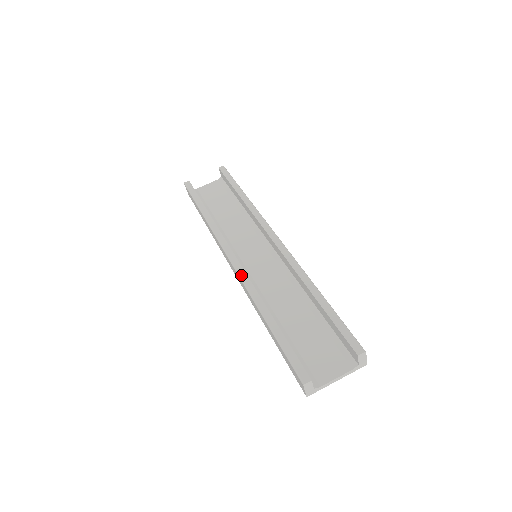
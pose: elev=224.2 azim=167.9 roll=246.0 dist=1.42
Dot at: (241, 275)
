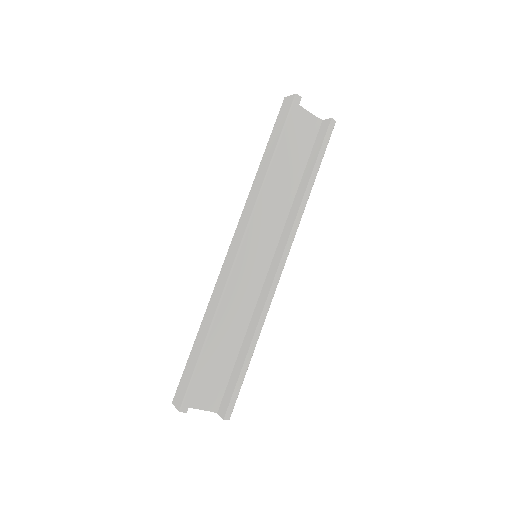
Dot at: (231, 277)
